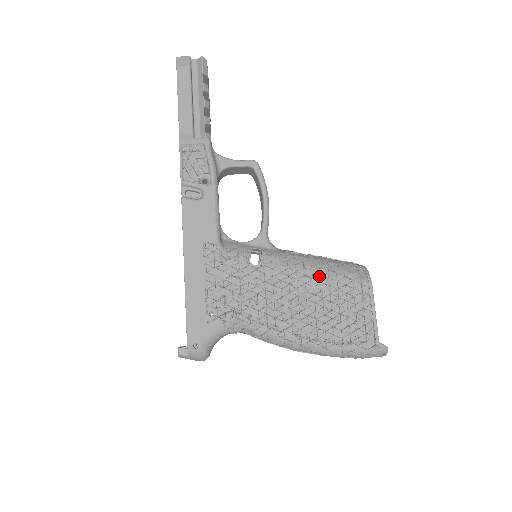
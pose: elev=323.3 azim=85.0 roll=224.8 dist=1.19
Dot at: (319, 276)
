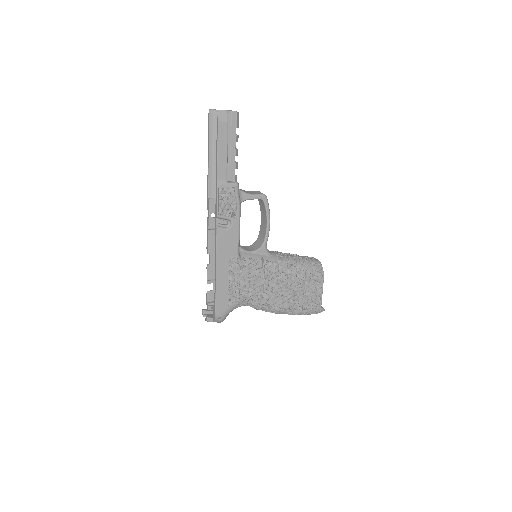
Dot at: (296, 274)
